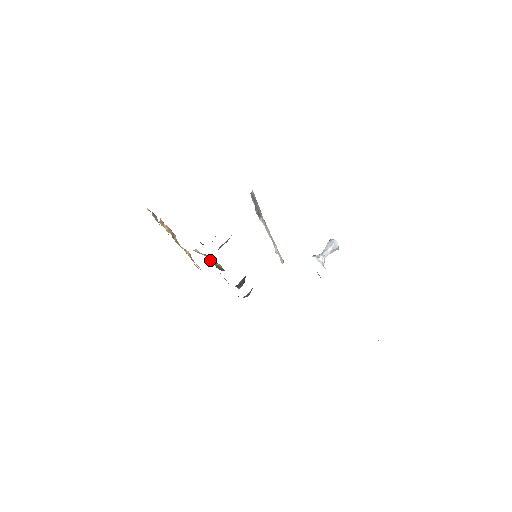
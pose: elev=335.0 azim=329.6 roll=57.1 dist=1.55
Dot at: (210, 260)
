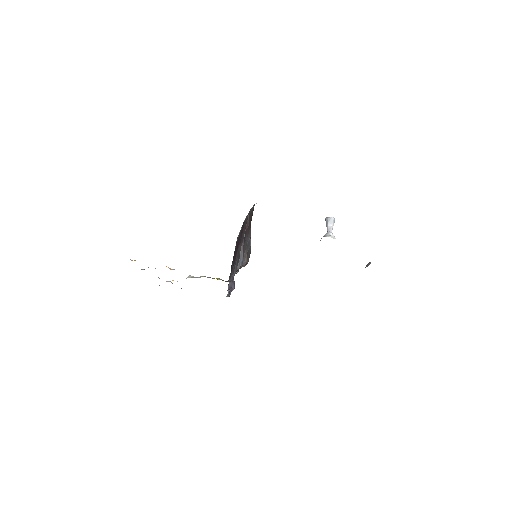
Dot at: occluded
